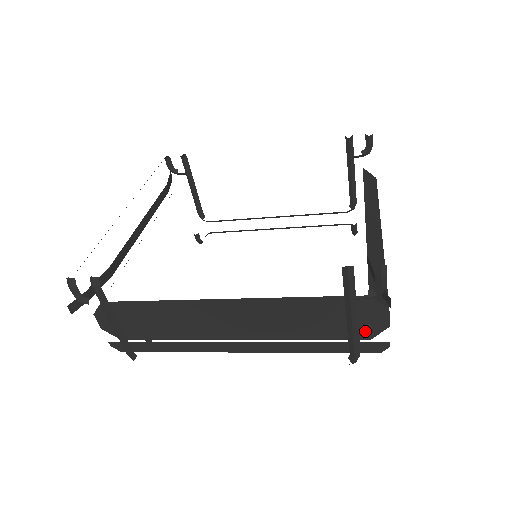
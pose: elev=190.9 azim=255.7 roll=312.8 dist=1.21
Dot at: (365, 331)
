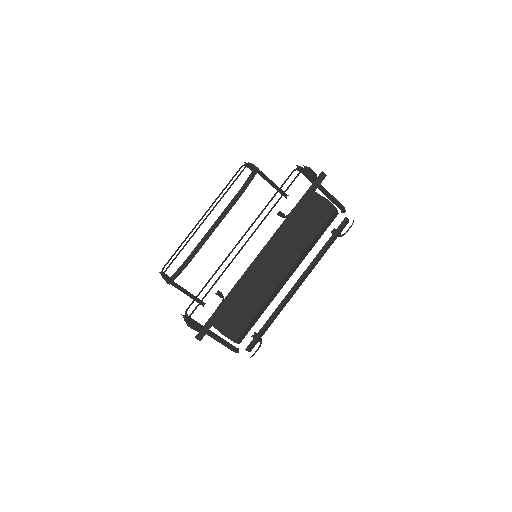
Dot at: occluded
